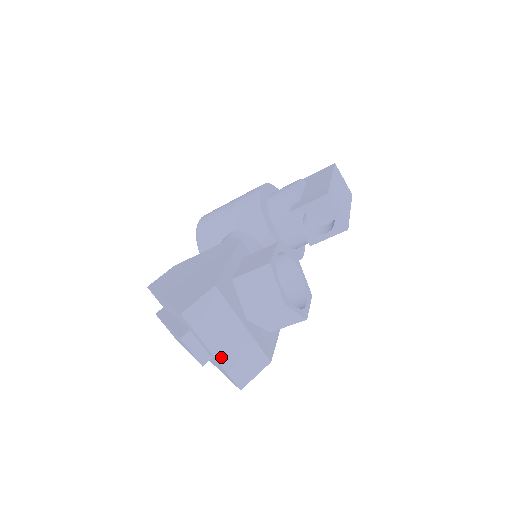
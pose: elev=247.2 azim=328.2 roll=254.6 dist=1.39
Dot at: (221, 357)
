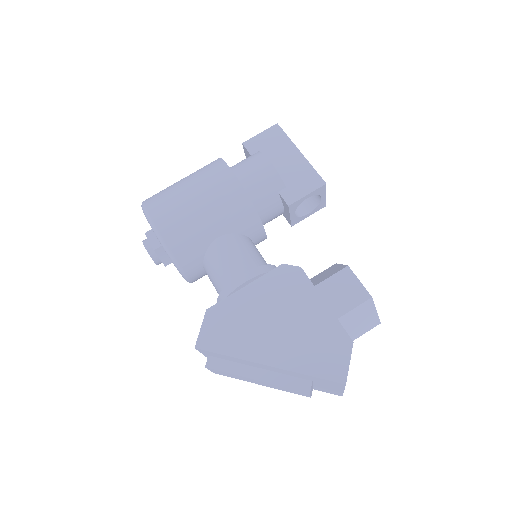
Dot at: occluded
